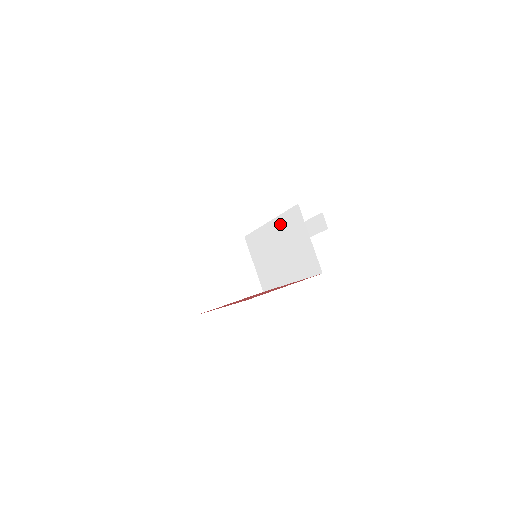
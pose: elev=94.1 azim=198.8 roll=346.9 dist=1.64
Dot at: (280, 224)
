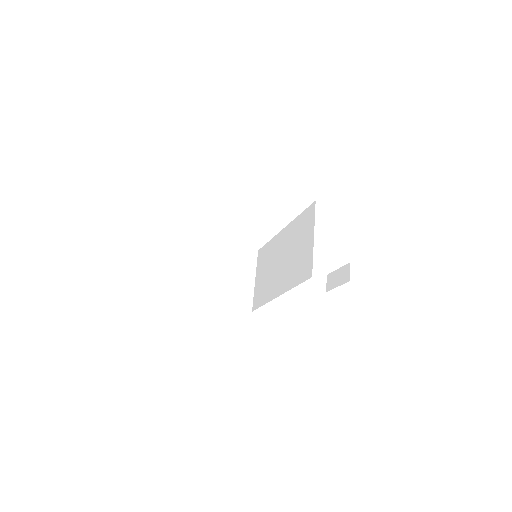
Dot at: (293, 228)
